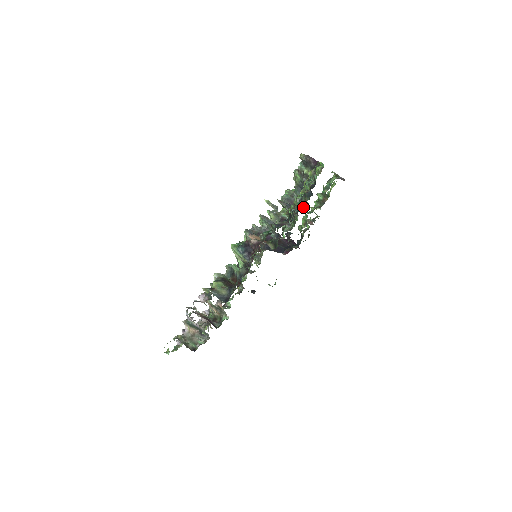
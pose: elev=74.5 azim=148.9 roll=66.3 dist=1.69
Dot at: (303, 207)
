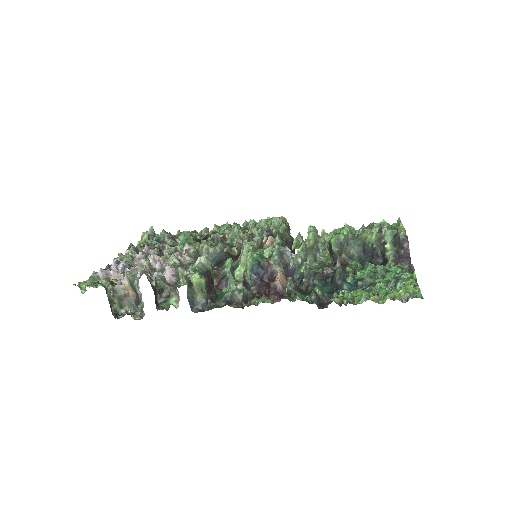
Dot at: occluded
